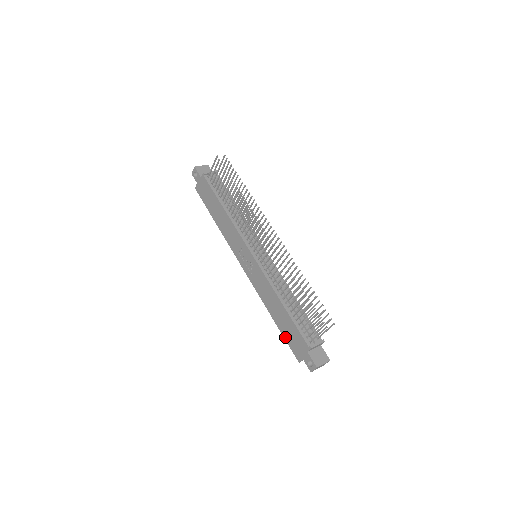
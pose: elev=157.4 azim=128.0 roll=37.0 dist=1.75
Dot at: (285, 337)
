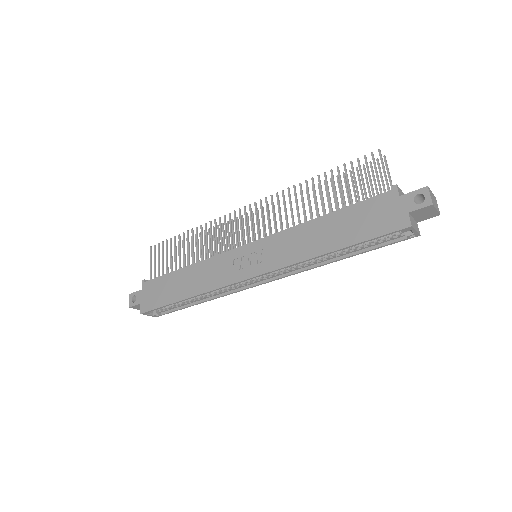
Dot at: (365, 237)
